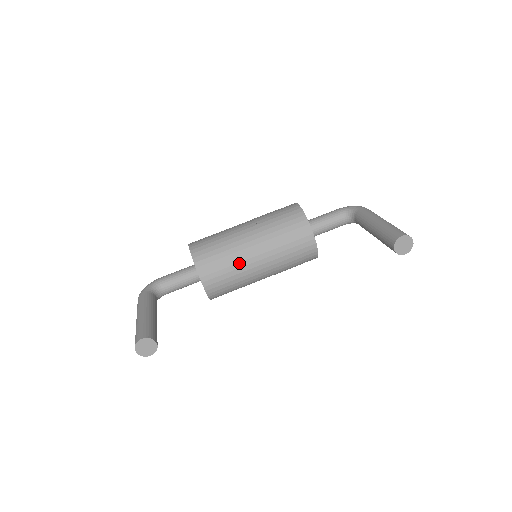
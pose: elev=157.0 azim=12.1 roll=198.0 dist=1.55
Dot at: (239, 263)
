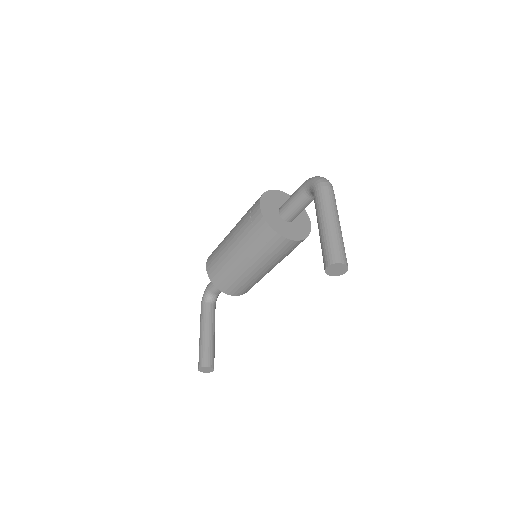
Dot at: (241, 276)
